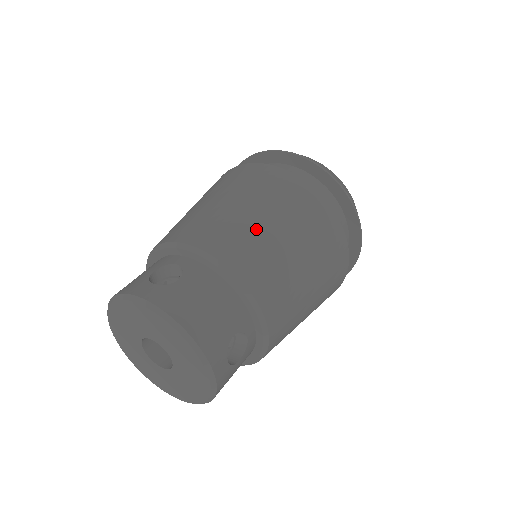
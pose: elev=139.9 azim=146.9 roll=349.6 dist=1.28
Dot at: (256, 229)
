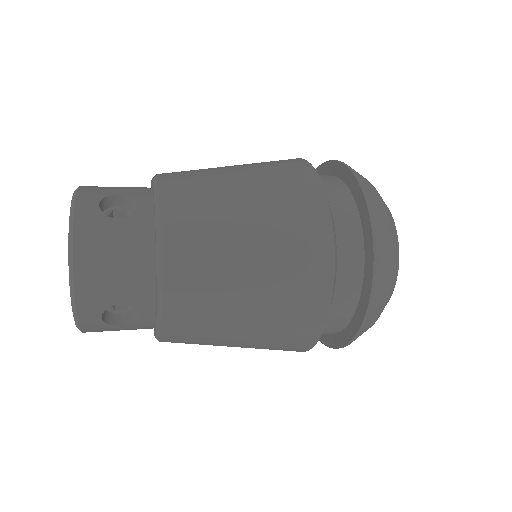
Dot at: (227, 235)
